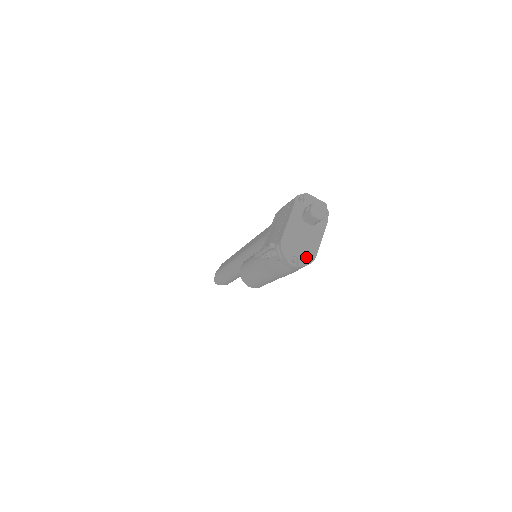
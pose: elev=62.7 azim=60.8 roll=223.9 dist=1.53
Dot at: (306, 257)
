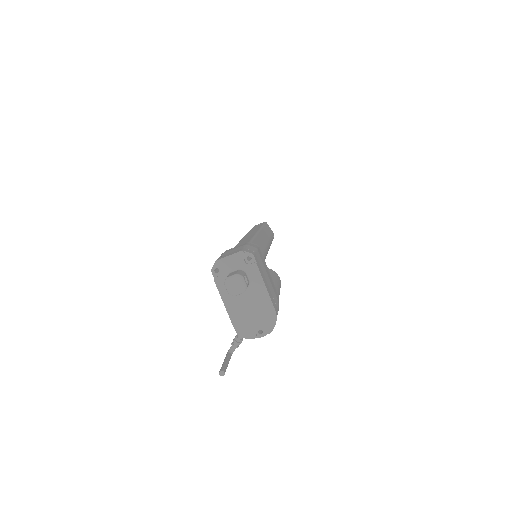
Dot at: (267, 320)
